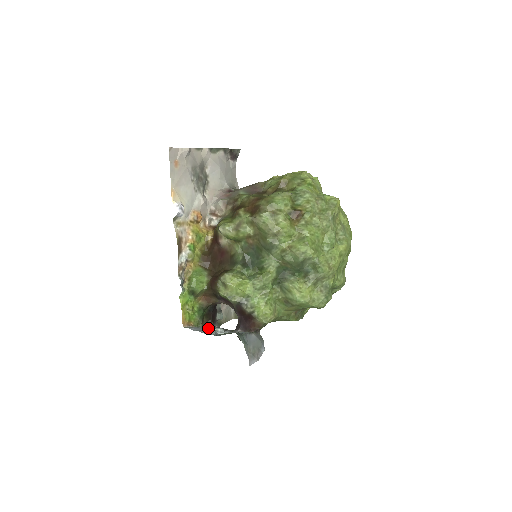
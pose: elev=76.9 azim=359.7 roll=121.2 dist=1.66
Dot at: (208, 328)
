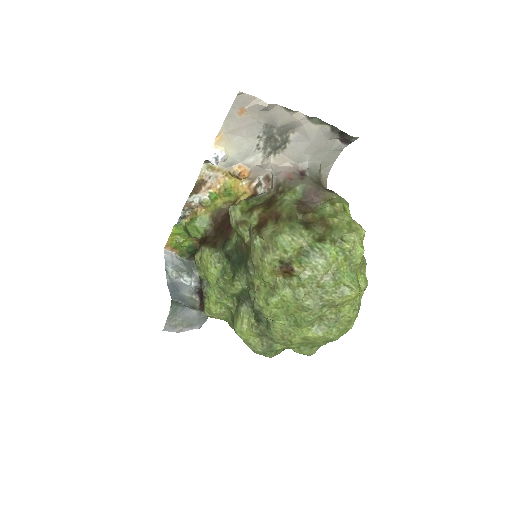
Dot at: (183, 267)
